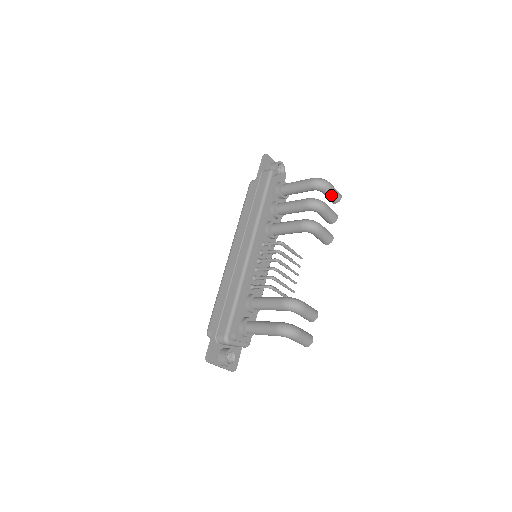
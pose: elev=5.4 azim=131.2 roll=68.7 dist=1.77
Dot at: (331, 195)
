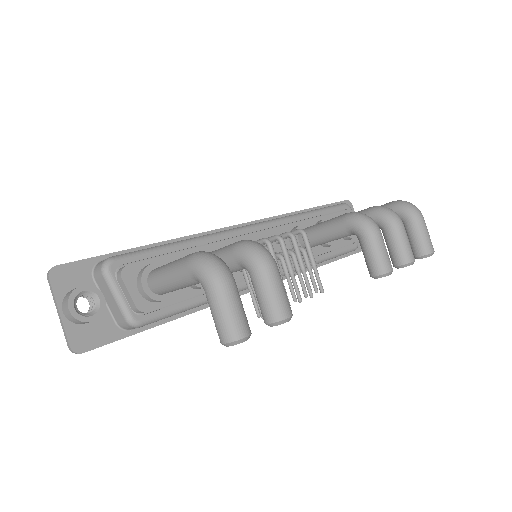
Dot at: (417, 232)
